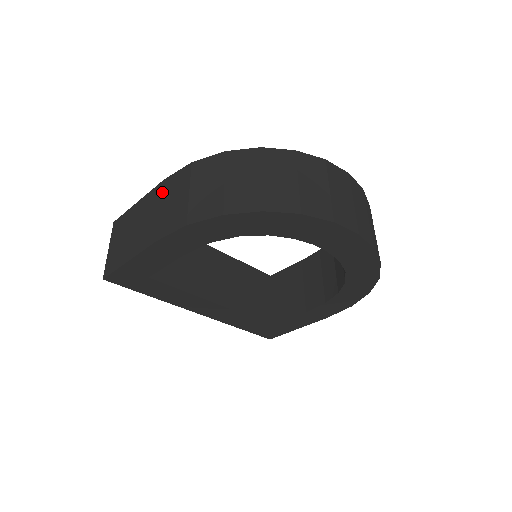
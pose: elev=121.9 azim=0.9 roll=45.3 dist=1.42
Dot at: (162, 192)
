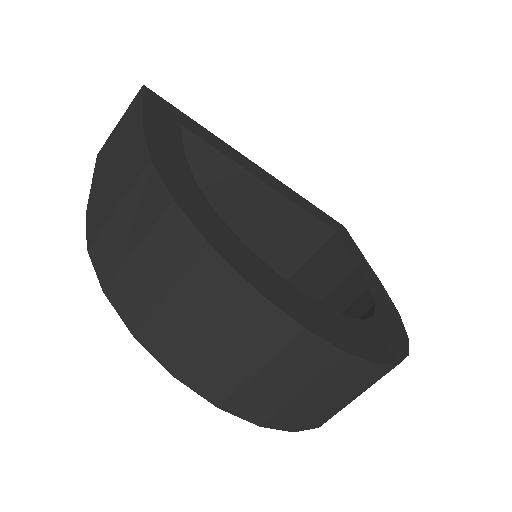
Dot at: (129, 150)
